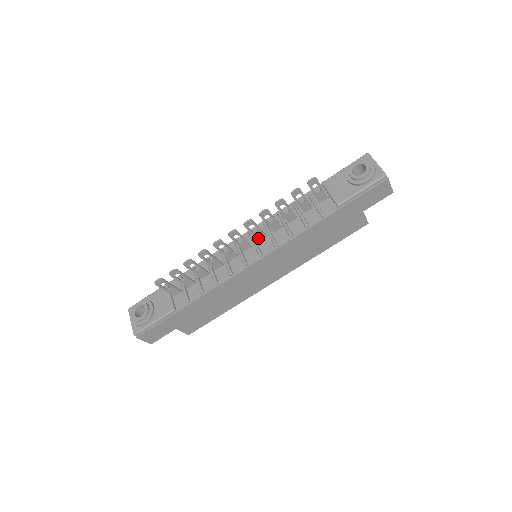
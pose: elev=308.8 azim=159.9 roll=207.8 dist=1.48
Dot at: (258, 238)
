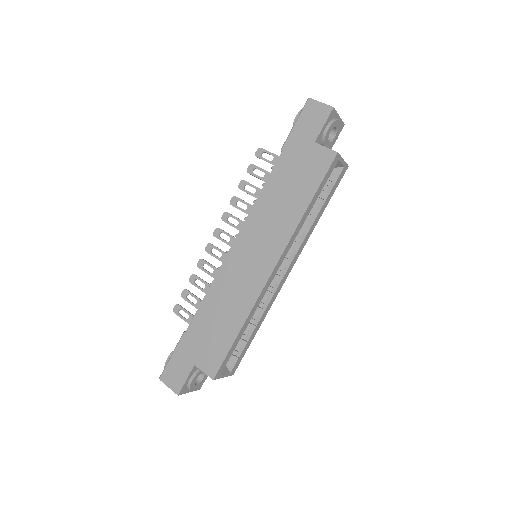
Dot at: occluded
